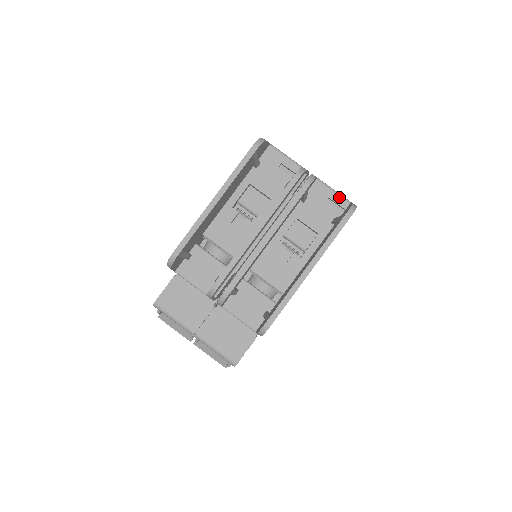
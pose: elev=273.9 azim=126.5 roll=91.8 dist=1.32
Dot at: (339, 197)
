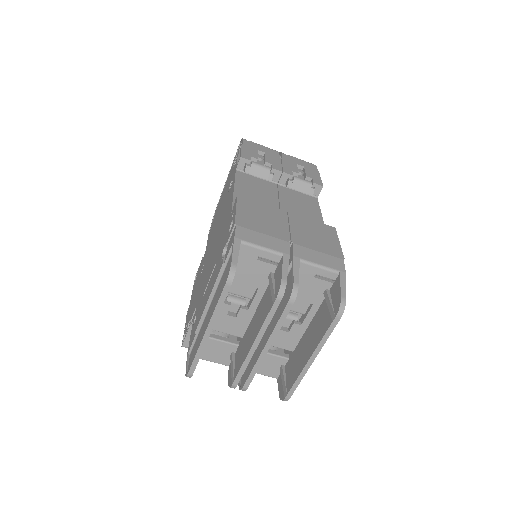
Dot at: (326, 271)
